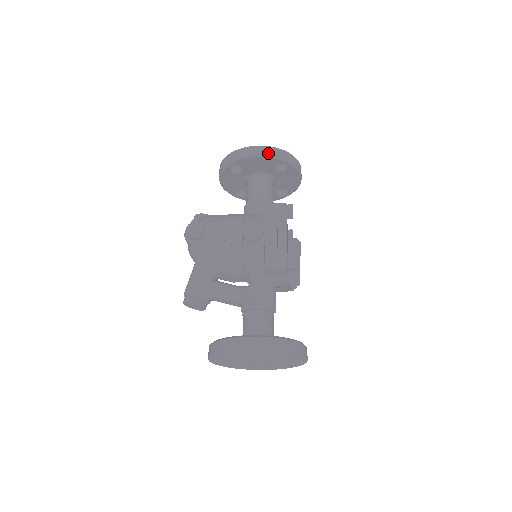
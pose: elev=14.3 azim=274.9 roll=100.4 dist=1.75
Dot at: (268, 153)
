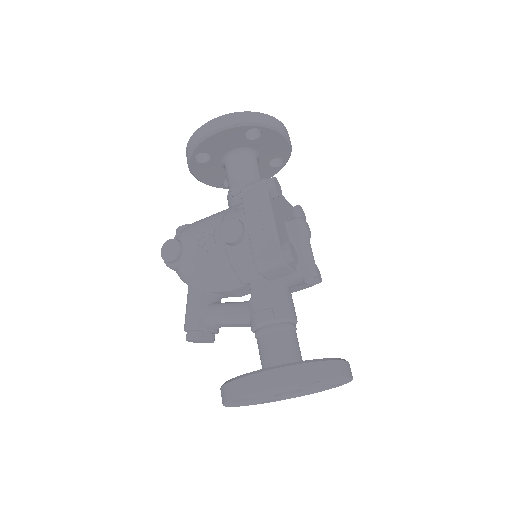
Dot at: (226, 123)
